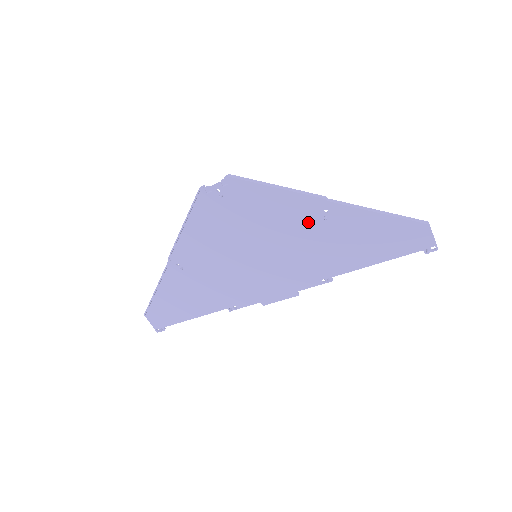
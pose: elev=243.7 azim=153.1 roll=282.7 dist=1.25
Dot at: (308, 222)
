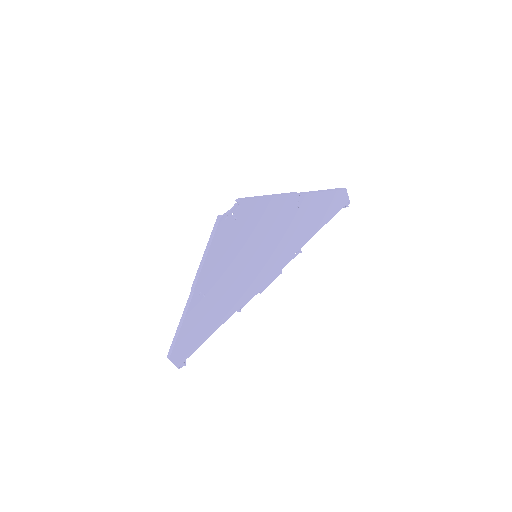
Dot at: (288, 214)
